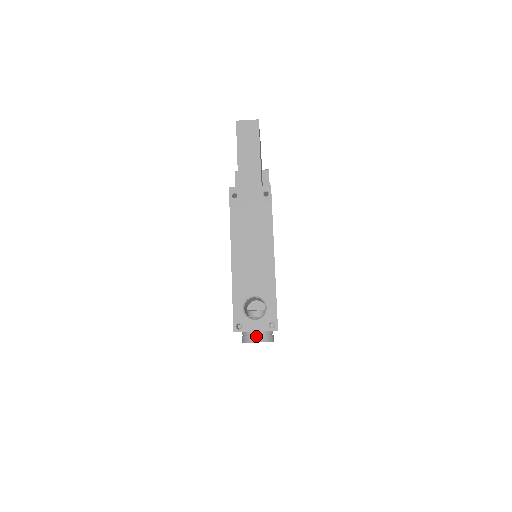
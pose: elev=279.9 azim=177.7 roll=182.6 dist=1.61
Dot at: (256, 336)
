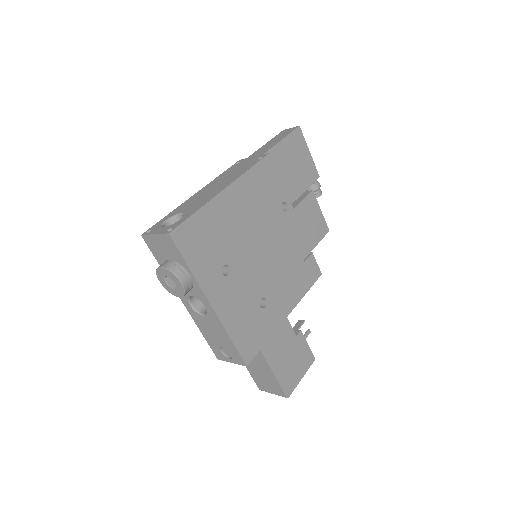
Dot at: (165, 262)
